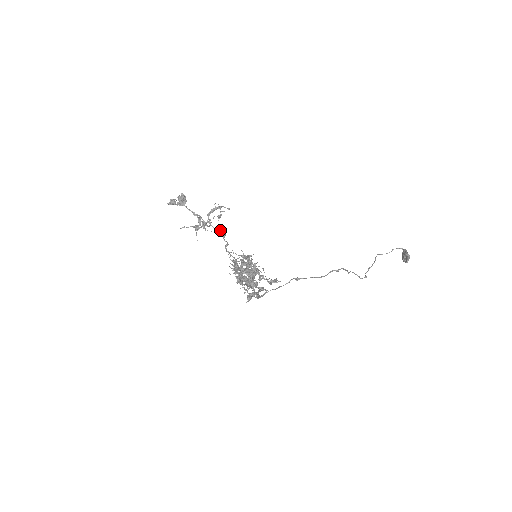
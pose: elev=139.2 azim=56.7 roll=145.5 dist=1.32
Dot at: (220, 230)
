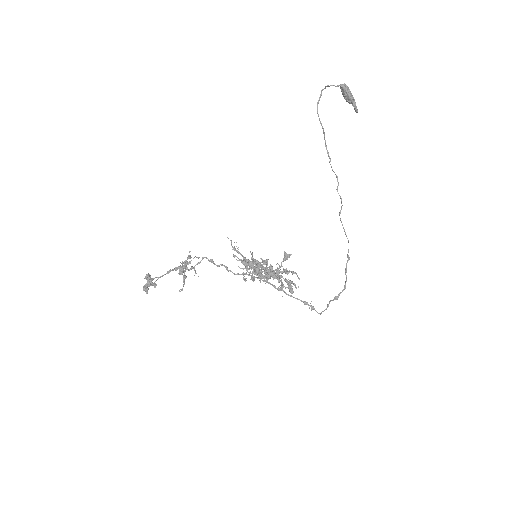
Dot at: occluded
